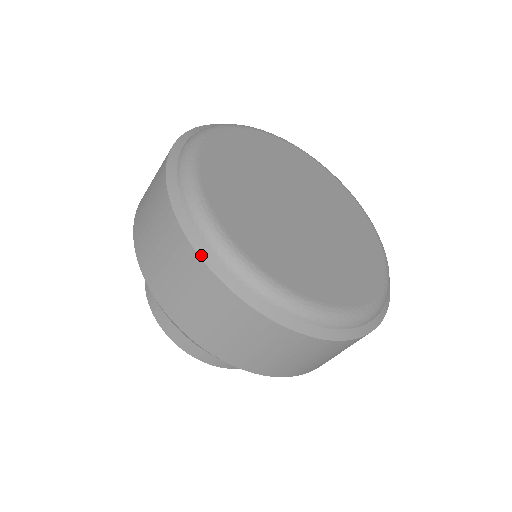
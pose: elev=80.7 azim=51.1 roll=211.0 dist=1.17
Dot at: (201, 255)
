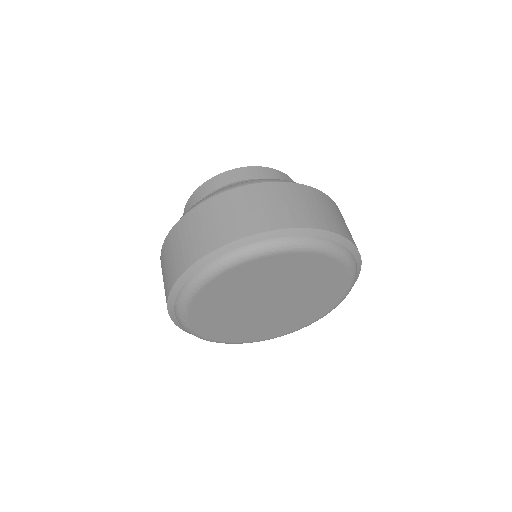
Dot at: (175, 285)
